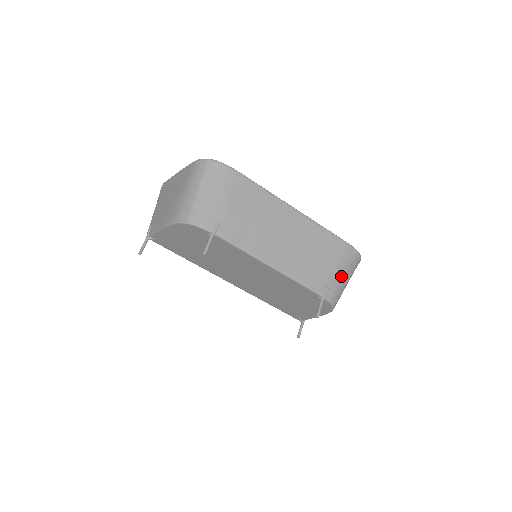
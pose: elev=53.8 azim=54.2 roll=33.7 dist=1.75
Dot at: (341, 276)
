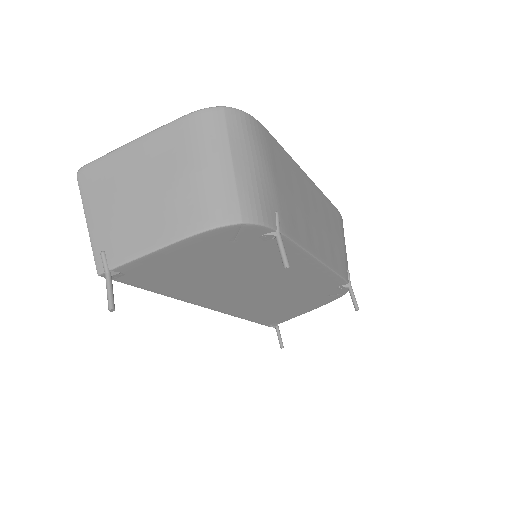
Dot at: occluded
